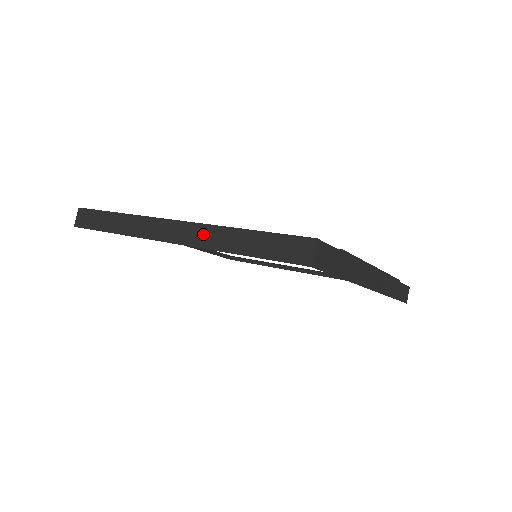
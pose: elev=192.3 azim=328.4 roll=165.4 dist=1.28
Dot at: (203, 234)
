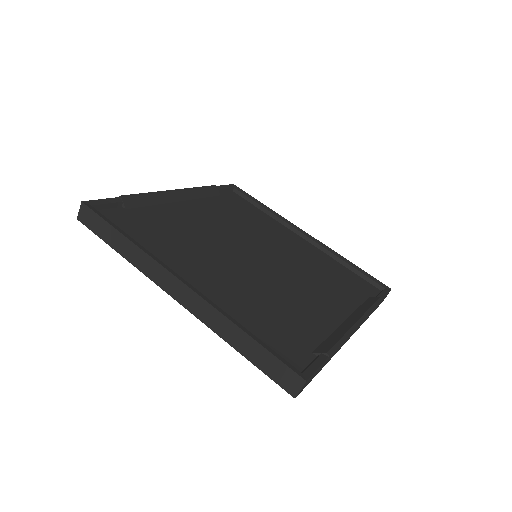
Dot at: (207, 312)
